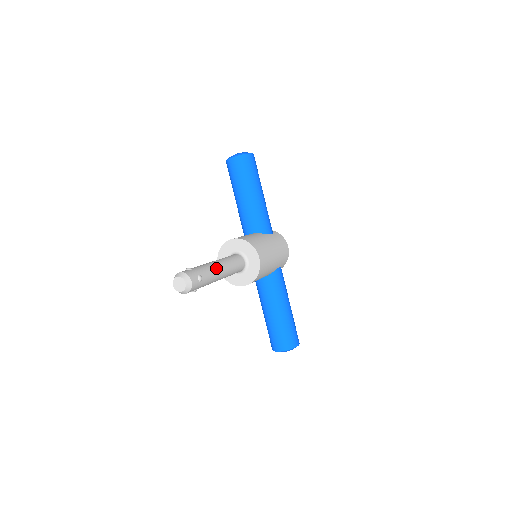
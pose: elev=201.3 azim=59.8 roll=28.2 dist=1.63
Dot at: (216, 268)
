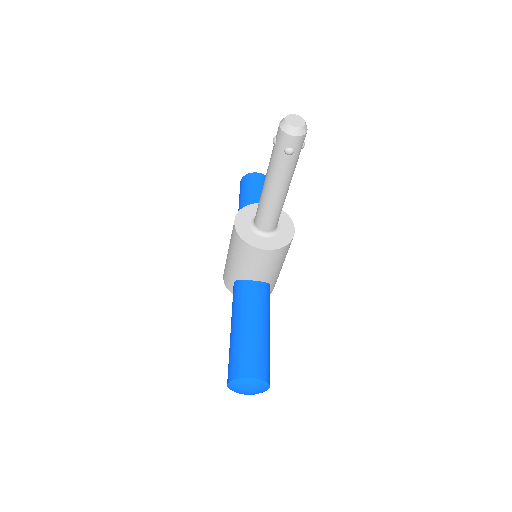
Dot at: occluded
